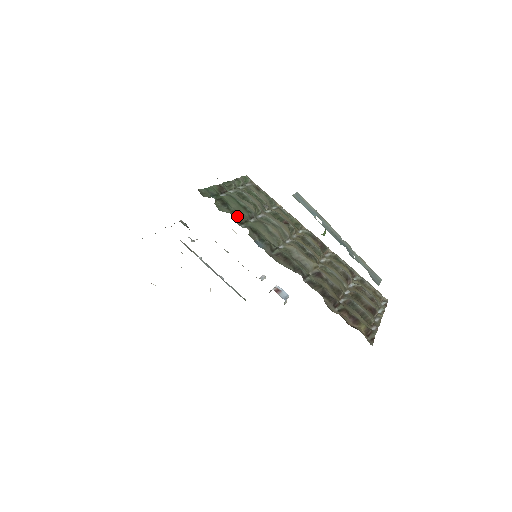
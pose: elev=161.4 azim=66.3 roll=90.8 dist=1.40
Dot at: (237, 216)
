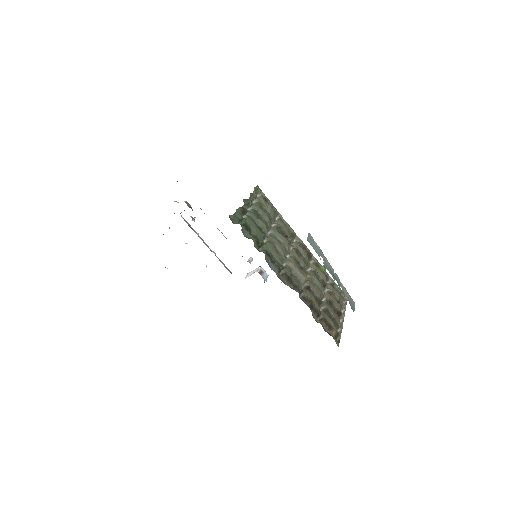
Dot at: (257, 241)
